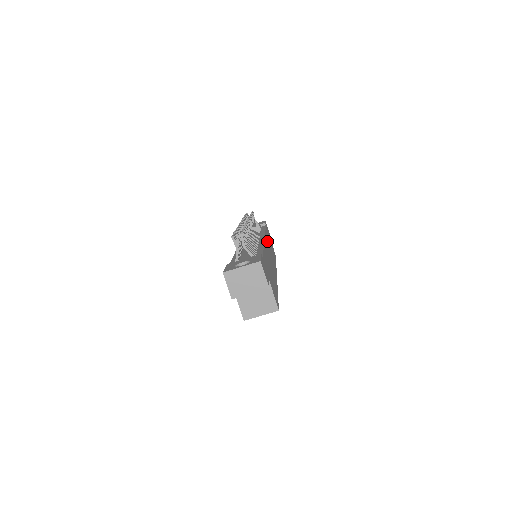
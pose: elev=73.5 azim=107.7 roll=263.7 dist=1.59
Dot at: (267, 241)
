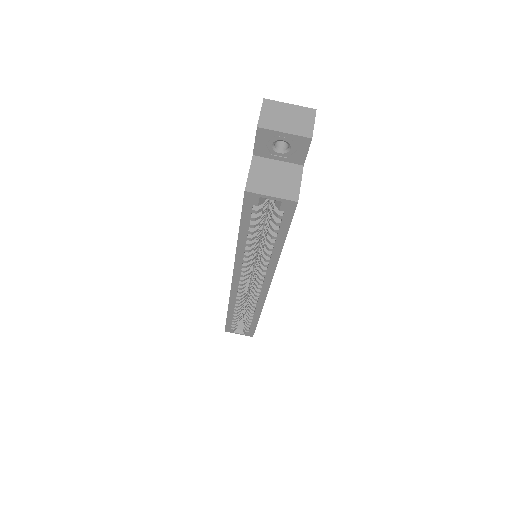
Dot at: occluded
